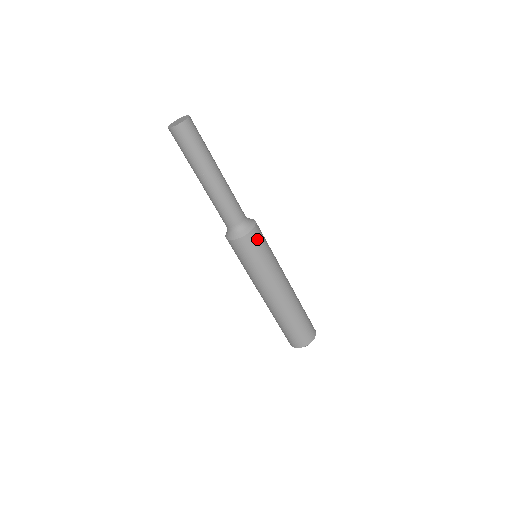
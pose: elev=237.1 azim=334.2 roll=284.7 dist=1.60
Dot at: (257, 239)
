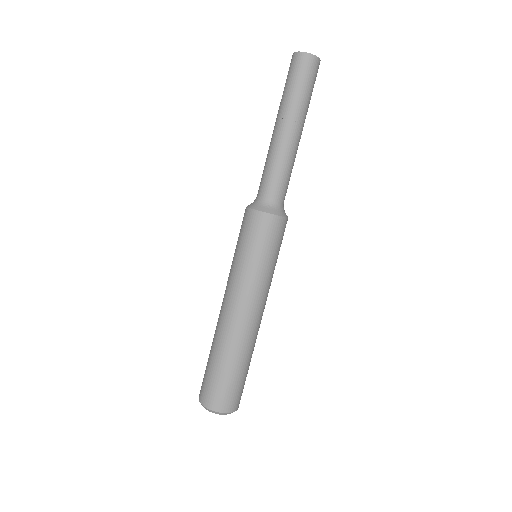
Dot at: (279, 232)
